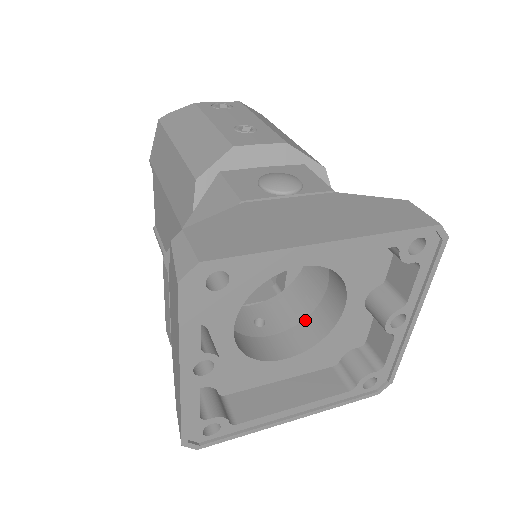
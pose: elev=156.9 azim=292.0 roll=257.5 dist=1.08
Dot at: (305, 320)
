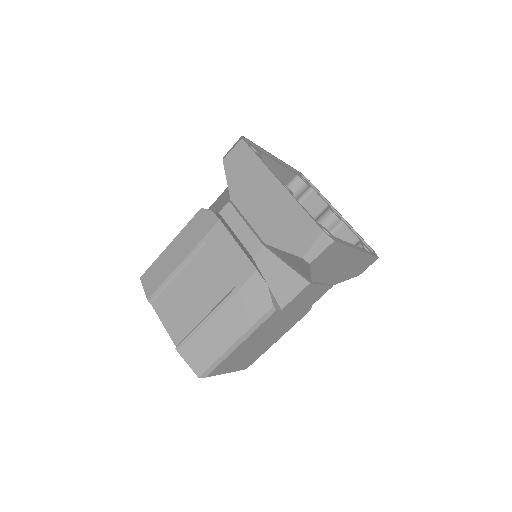
Dot at: occluded
